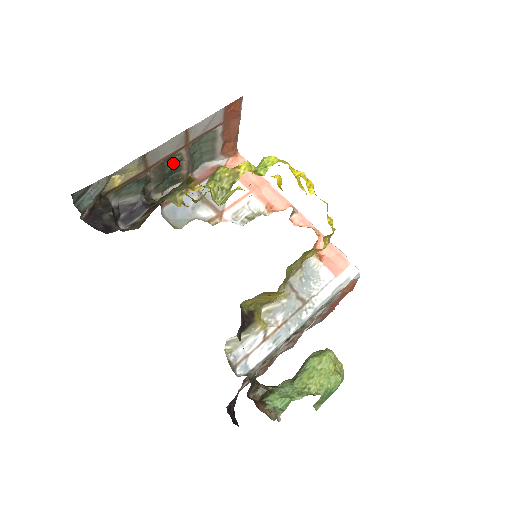
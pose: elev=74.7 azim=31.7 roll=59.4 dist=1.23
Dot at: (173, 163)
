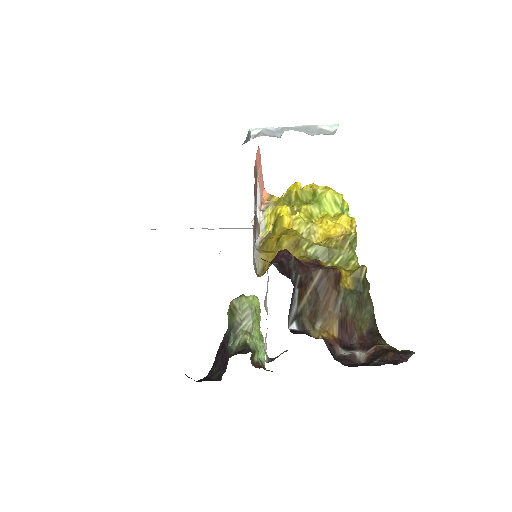
Dot at: occluded
